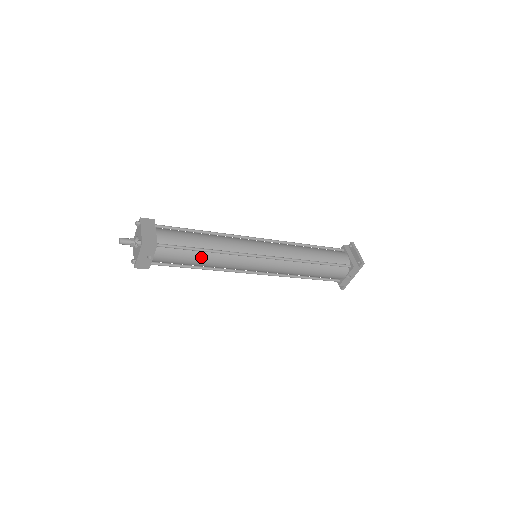
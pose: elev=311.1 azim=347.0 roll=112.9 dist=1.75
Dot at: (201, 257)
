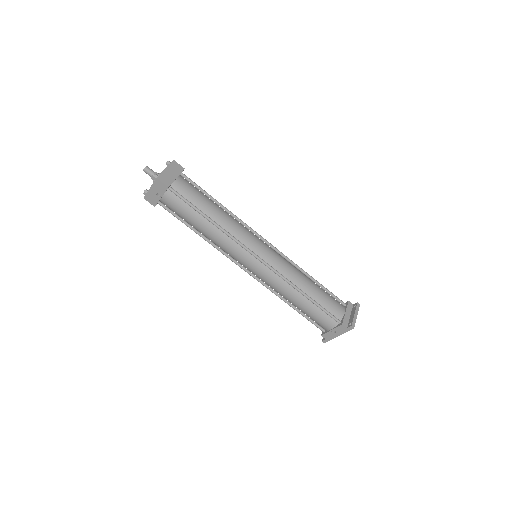
Dot at: (202, 223)
